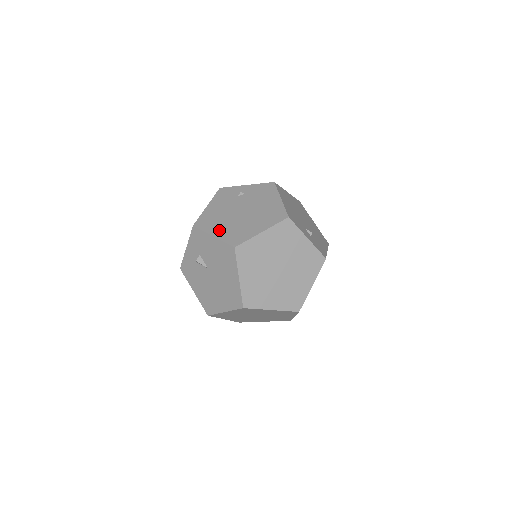
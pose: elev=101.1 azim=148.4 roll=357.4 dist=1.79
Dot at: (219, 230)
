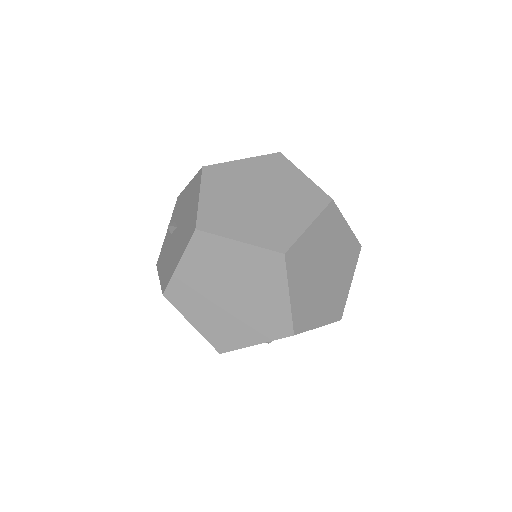
Dot at: occluded
